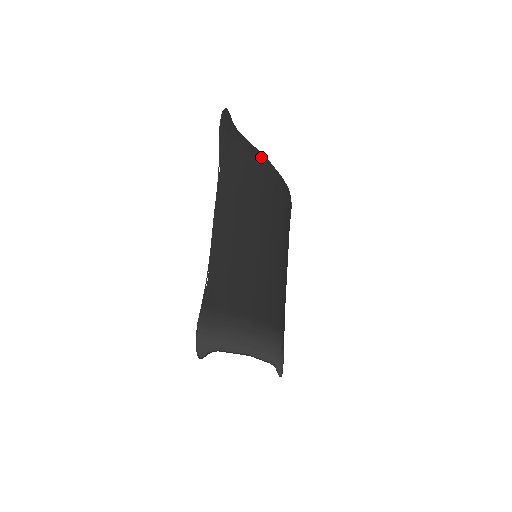
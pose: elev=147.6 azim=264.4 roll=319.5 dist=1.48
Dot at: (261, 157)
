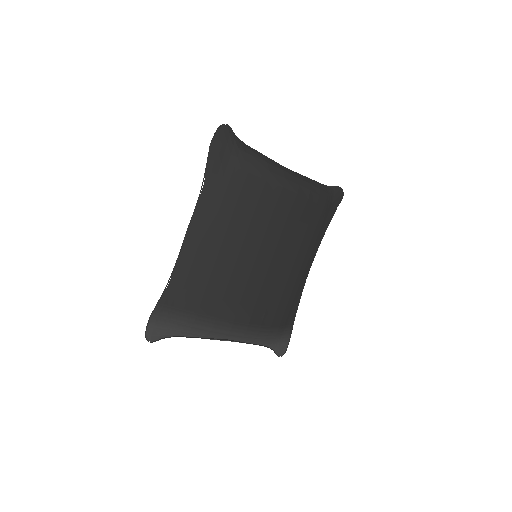
Dot at: (264, 169)
